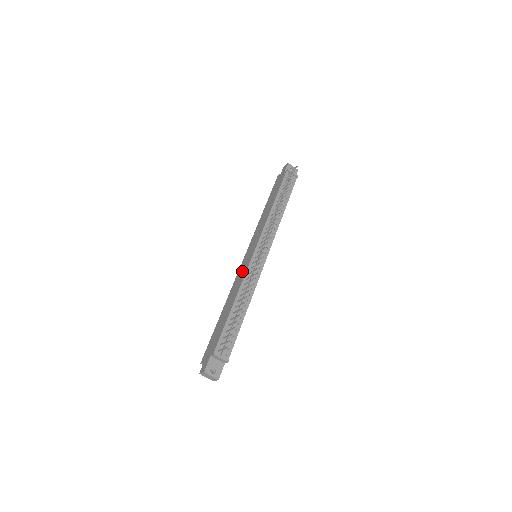
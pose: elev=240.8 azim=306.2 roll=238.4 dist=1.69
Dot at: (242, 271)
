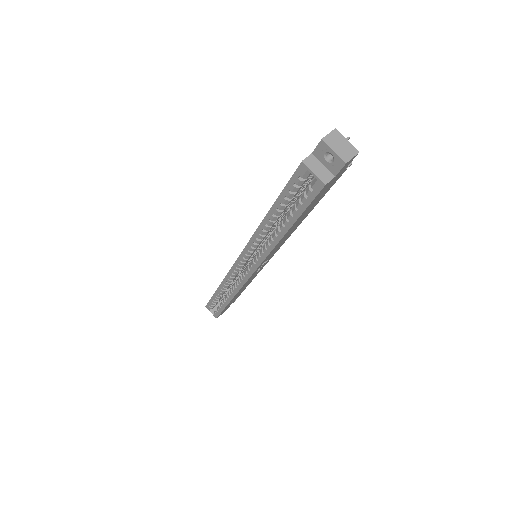
Dot at: occluded
